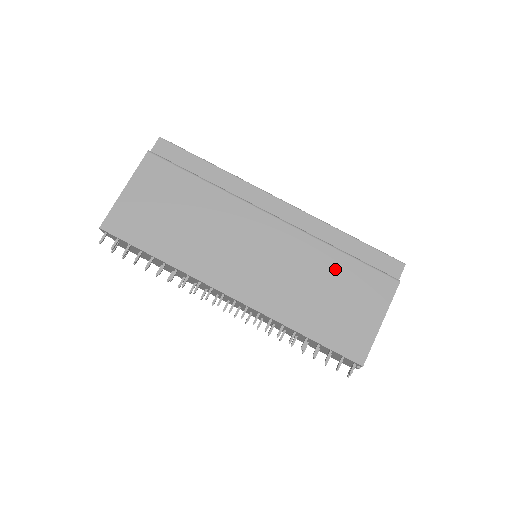
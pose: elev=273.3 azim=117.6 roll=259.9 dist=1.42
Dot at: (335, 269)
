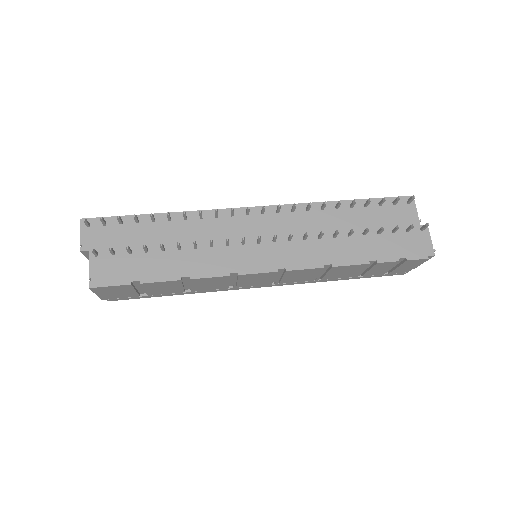
Dot at: occluded
